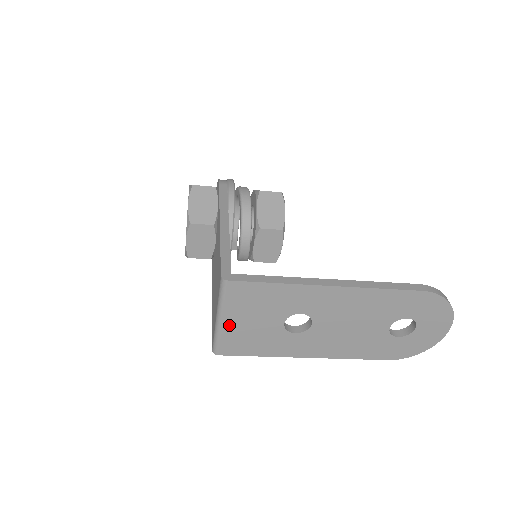
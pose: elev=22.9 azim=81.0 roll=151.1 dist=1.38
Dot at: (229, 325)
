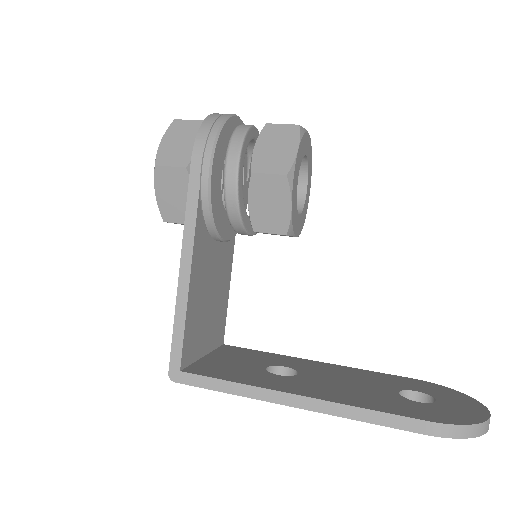
Dot at: occluded
